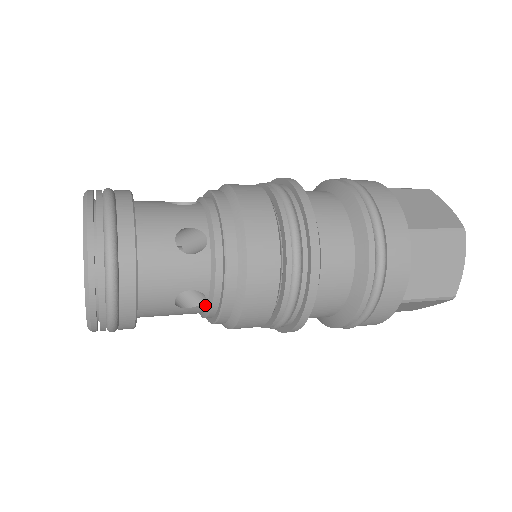
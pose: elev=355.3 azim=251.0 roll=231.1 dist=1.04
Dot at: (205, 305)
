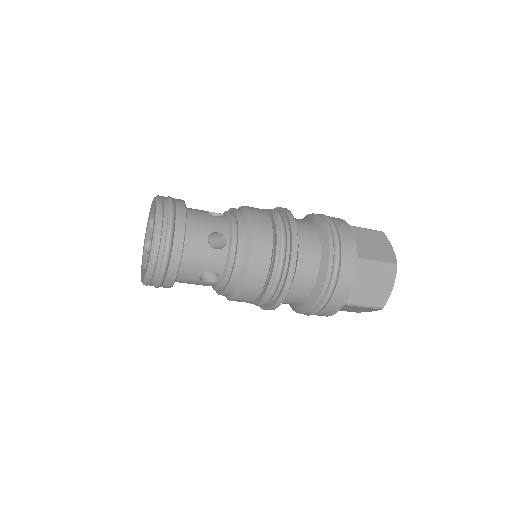
Dot at: (227, 249)
